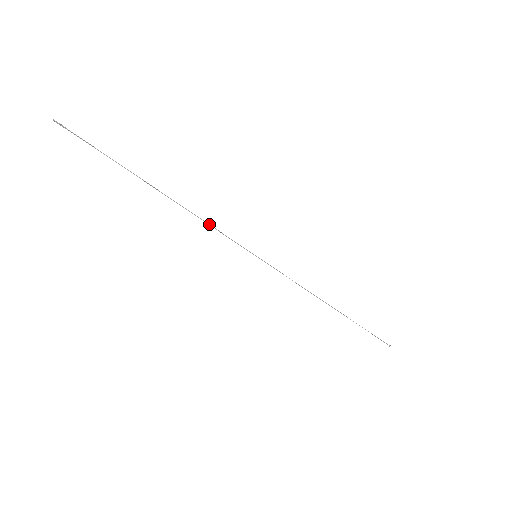
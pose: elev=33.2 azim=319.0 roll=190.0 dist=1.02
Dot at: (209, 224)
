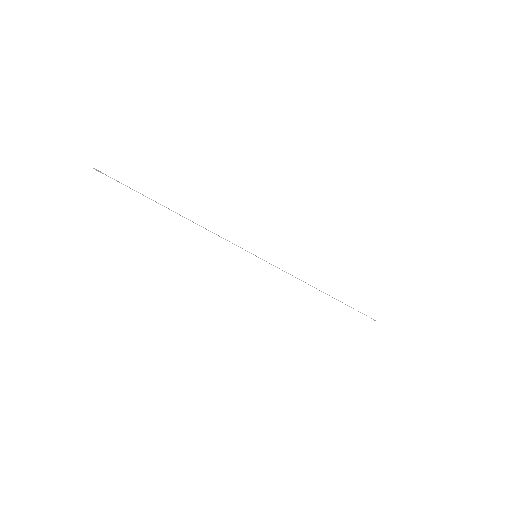
Dot at: (216, 234)
